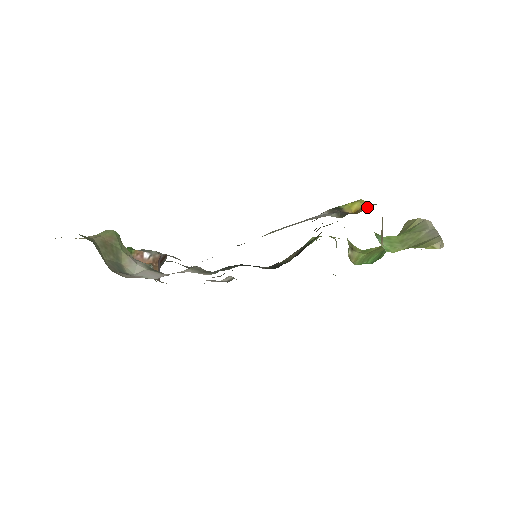
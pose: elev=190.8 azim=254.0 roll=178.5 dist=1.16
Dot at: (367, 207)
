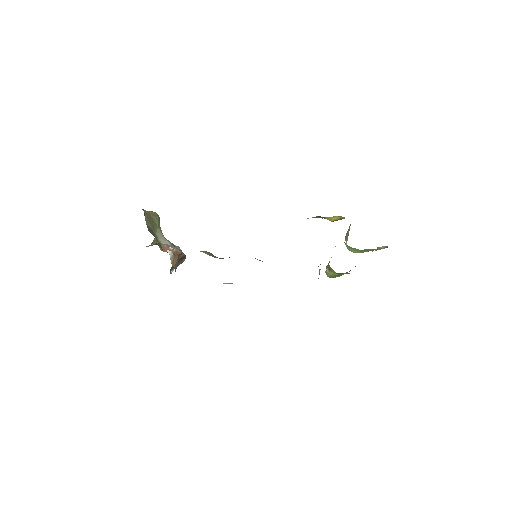
Dot at: occluded
